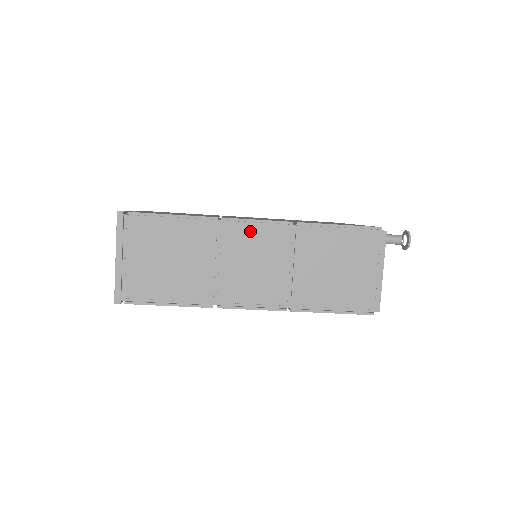
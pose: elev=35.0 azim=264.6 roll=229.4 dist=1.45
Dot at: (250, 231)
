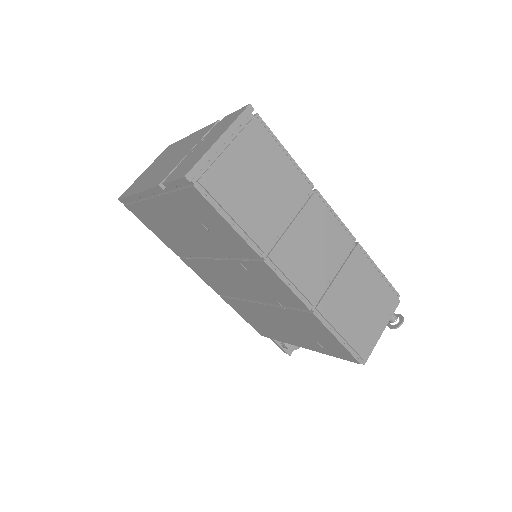
Dot at: (328, 219)
